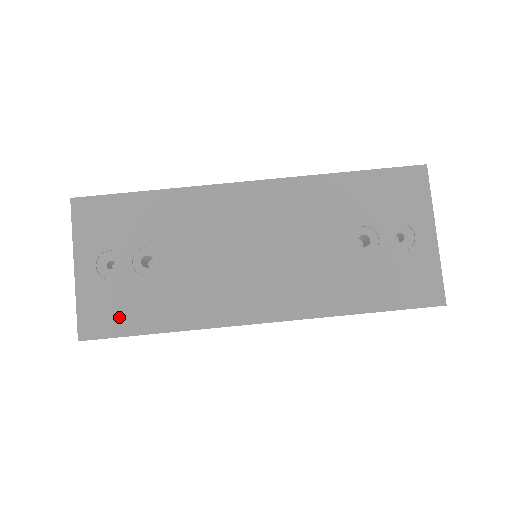
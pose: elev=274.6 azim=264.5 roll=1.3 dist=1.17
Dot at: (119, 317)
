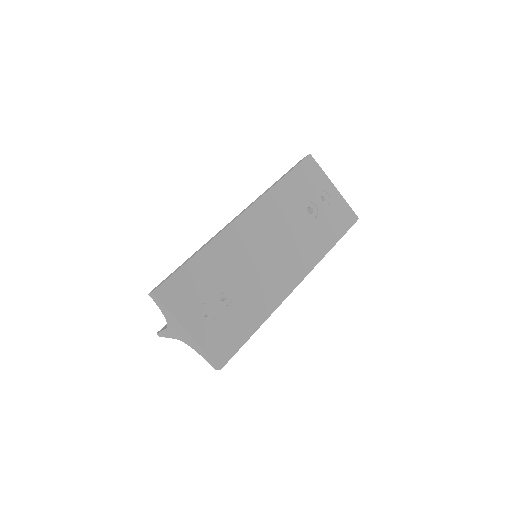
Dot at: (231, 338)
